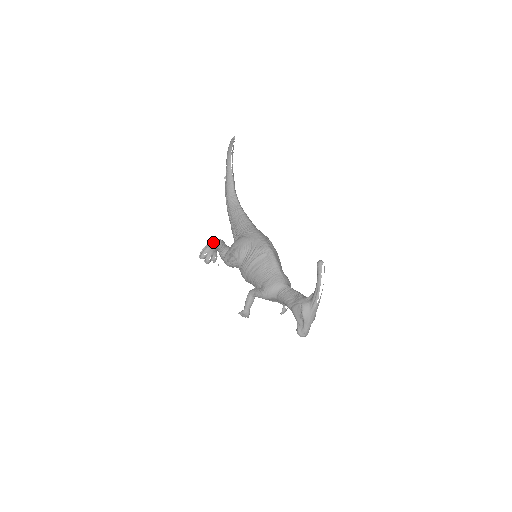
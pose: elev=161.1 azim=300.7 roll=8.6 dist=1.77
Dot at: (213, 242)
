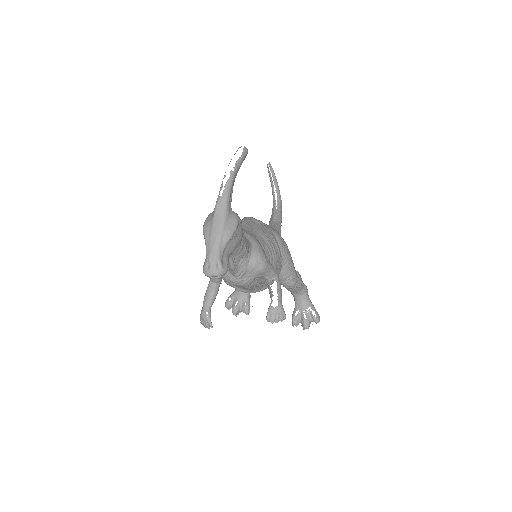
Dot at: occluded
